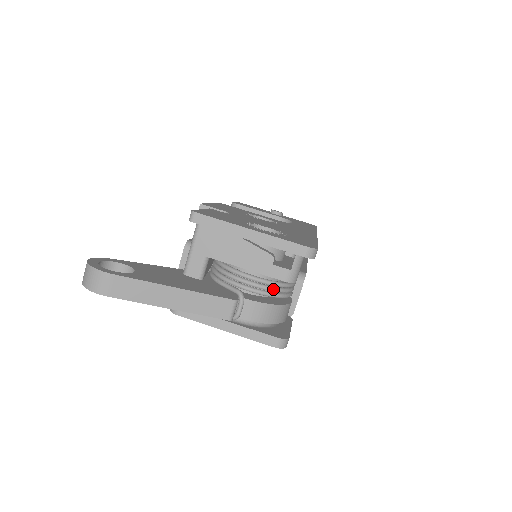
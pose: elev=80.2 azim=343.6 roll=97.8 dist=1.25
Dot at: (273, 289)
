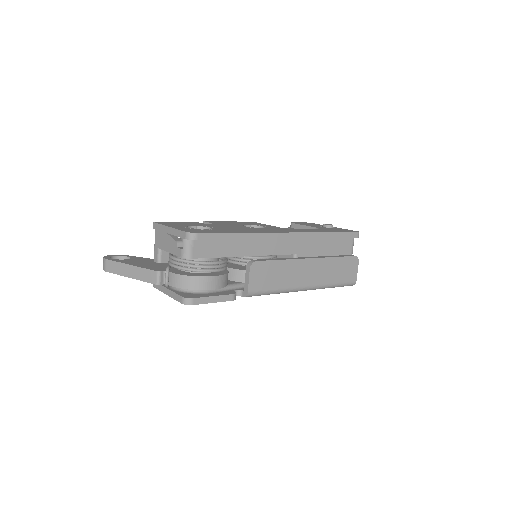
Dot at: (184, 265)
